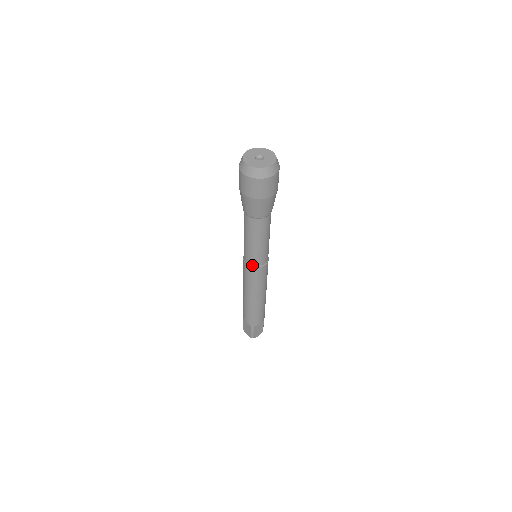
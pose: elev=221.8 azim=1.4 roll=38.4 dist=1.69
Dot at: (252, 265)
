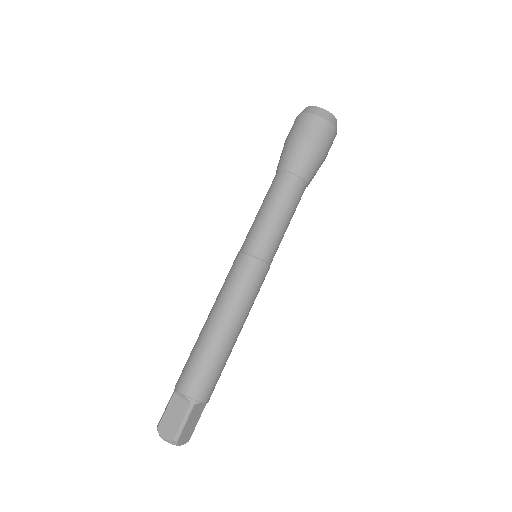
Dot at: (258, 255)
